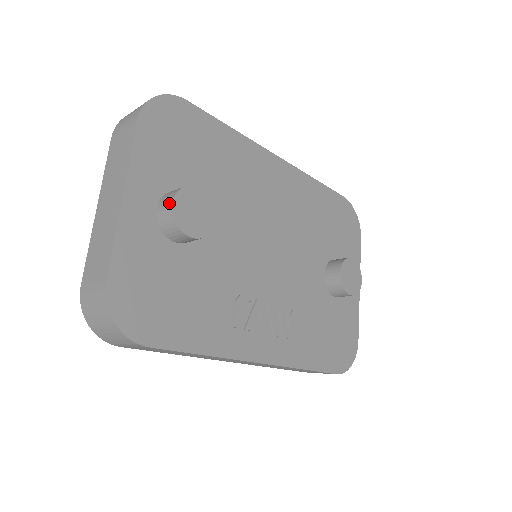
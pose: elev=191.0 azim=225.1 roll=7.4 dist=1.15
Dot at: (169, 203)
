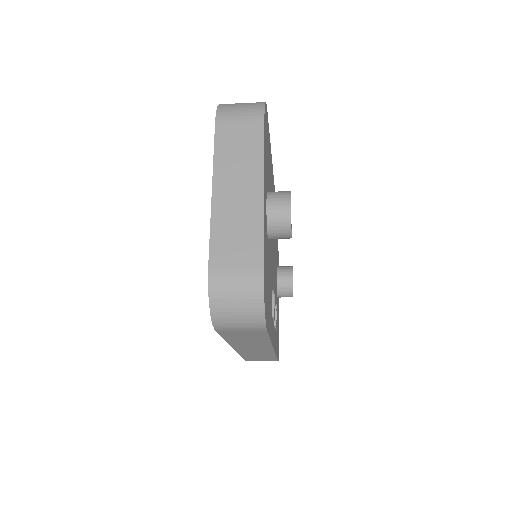
Dot at: (286, 204)
